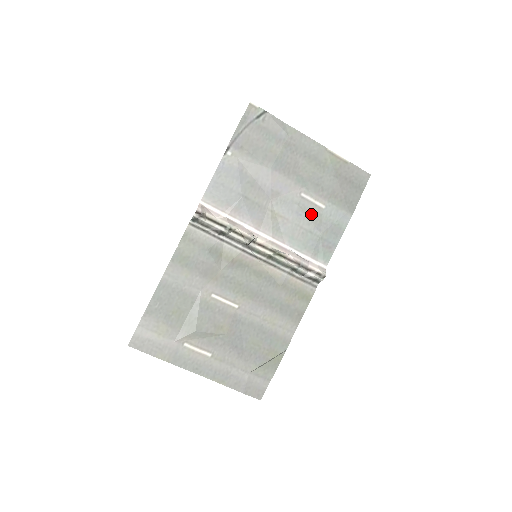
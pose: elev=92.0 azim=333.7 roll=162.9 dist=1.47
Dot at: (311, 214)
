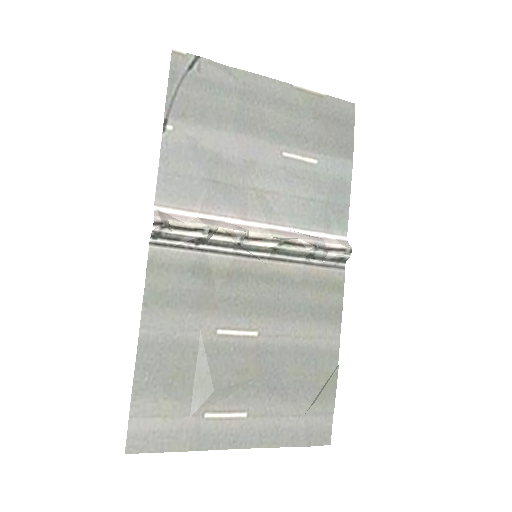
Dot at: (304, 176)
